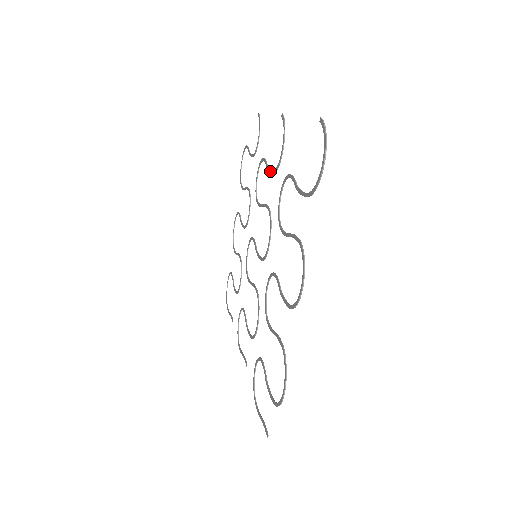
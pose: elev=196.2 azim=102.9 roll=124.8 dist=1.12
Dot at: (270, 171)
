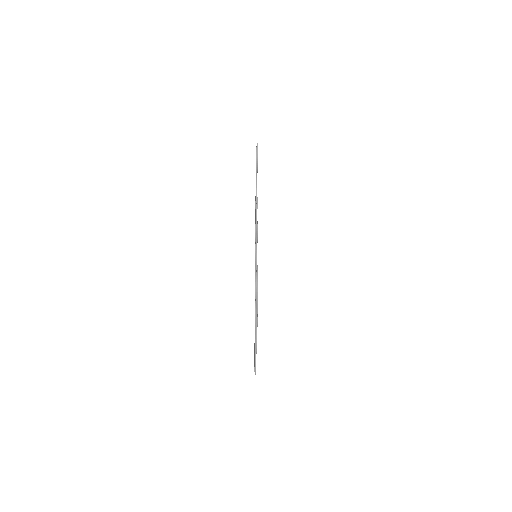
Dot at: occluded
